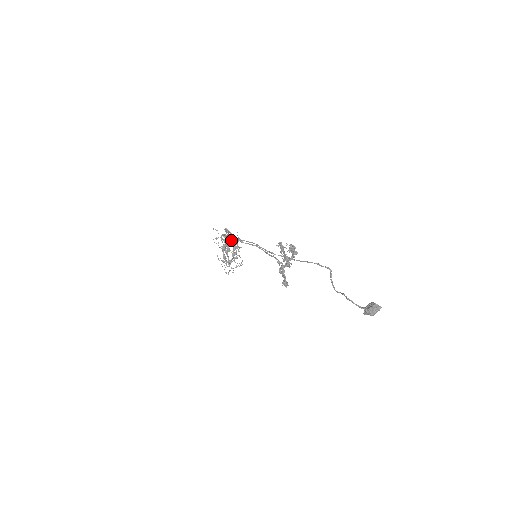
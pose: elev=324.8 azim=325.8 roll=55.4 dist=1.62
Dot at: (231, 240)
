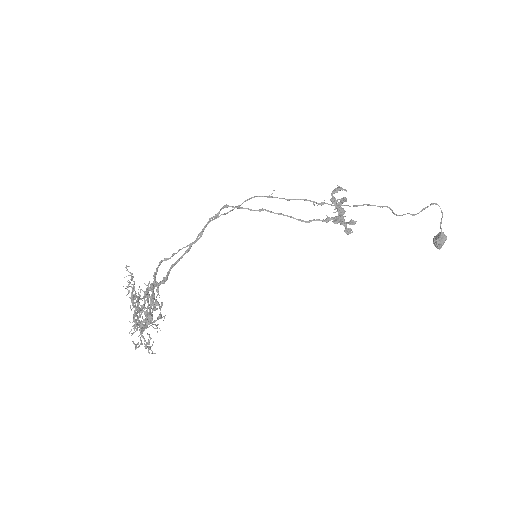
Dot at: (158, 287)
